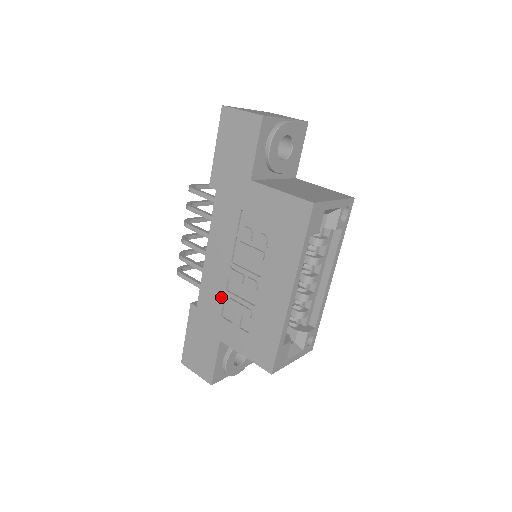
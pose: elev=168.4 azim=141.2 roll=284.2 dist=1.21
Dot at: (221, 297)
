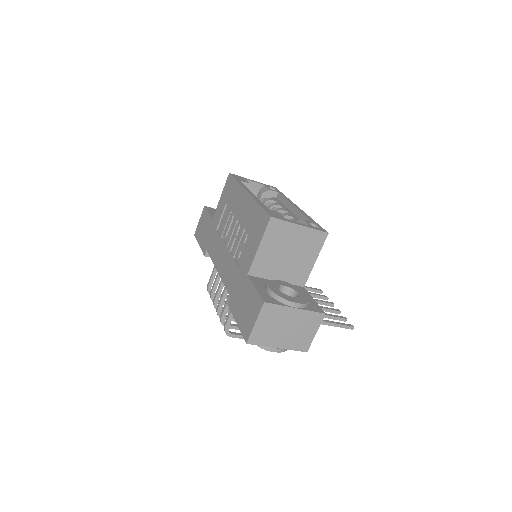
Dot at: (233, 263)
